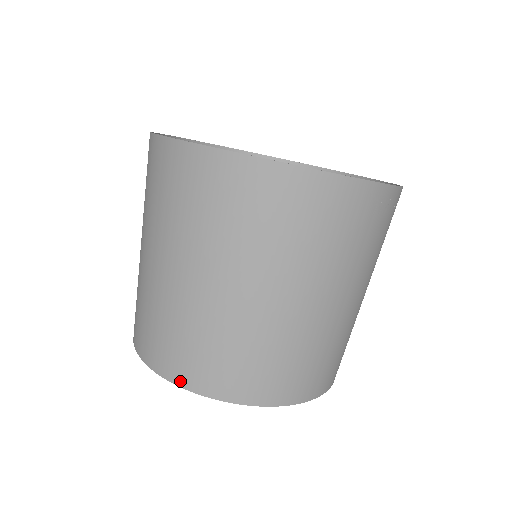
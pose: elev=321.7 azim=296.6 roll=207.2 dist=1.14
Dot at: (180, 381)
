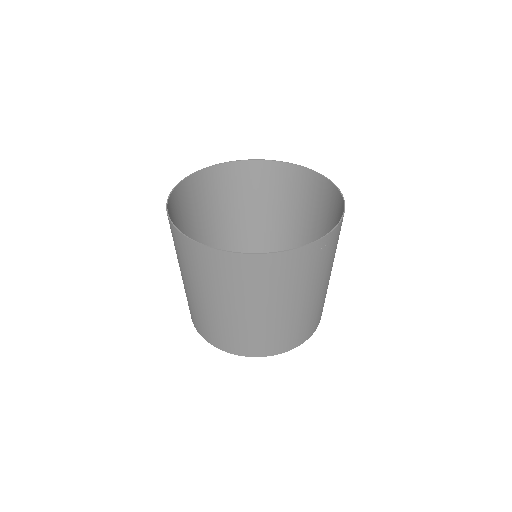
Dot at: (222, 348)
